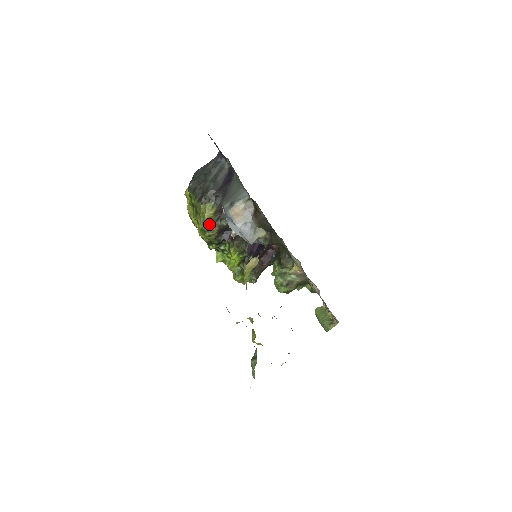
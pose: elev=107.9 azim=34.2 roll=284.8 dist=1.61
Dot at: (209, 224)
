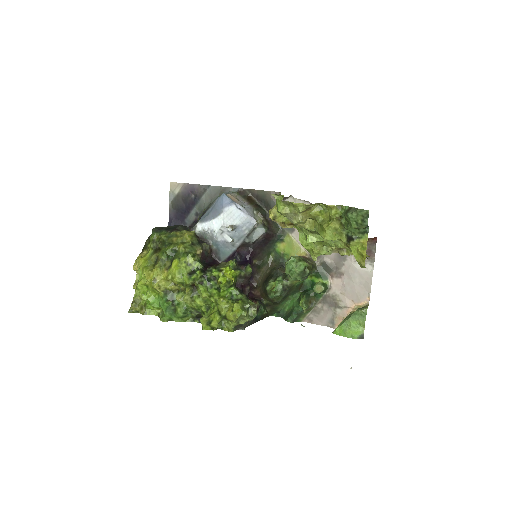
Dot at: (191, 243)
